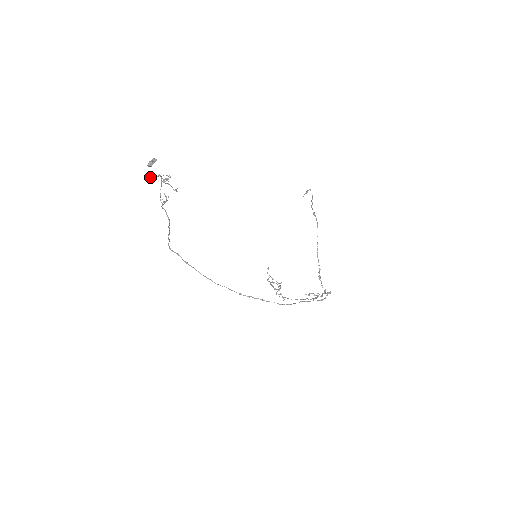
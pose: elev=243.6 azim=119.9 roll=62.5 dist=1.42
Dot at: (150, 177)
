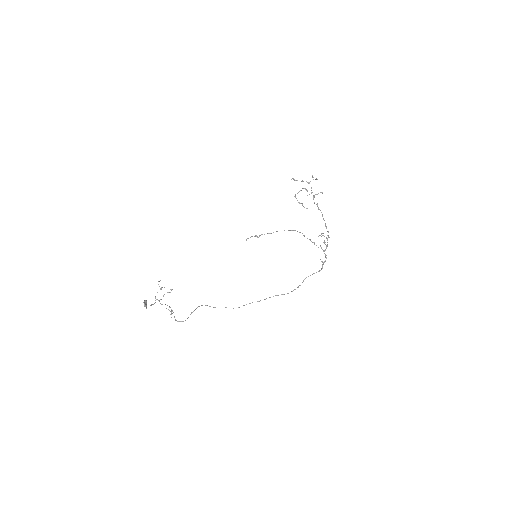
Dot at: occluded
